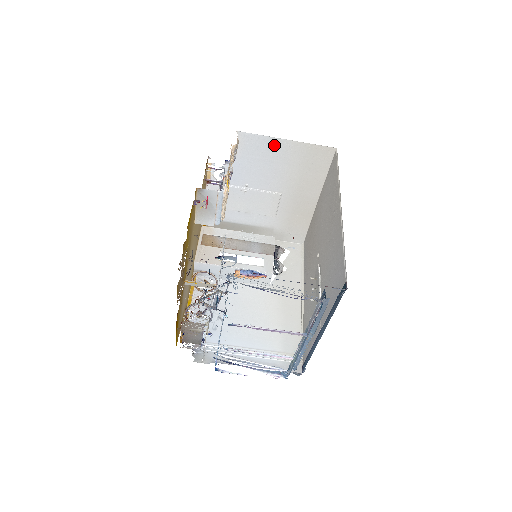
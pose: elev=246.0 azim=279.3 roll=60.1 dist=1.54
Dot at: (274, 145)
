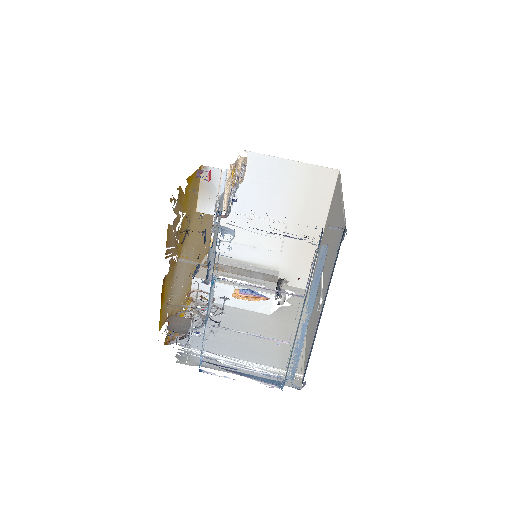
Dot at: (280, 167)
